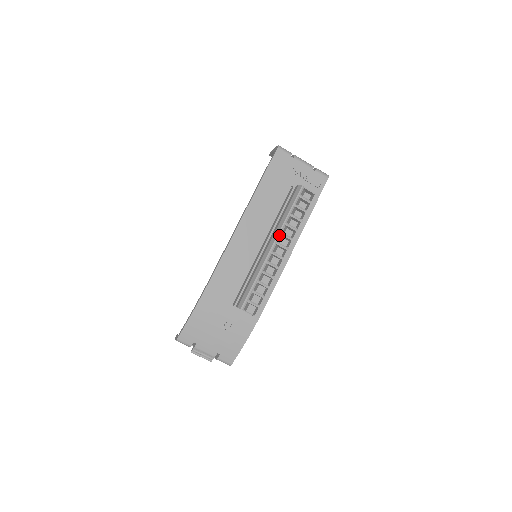
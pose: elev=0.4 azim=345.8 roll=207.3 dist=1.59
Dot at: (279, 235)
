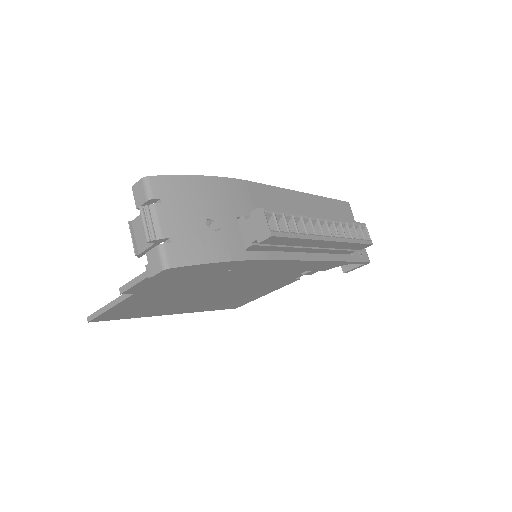
Dot at: (331, 220)
